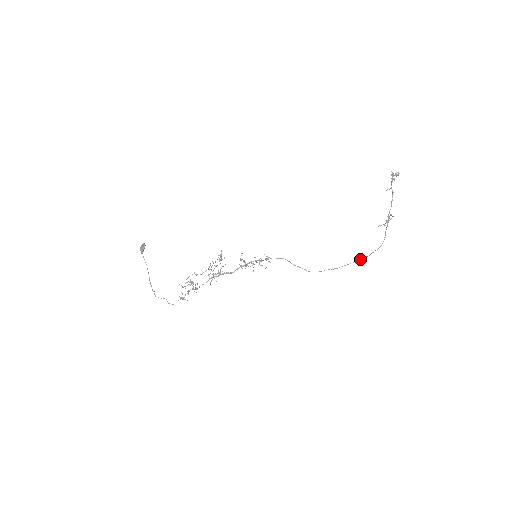
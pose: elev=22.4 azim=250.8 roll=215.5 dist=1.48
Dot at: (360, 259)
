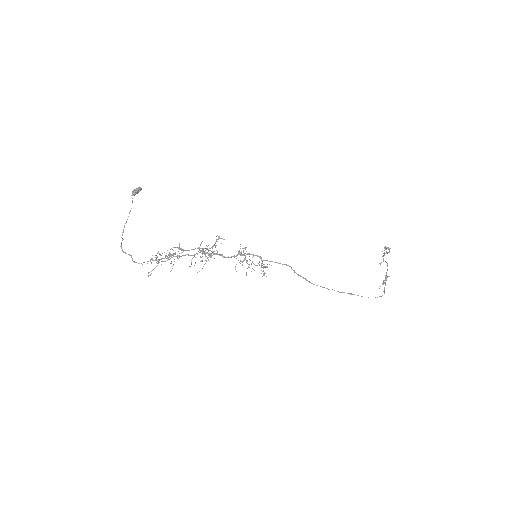
Dot at: occluded
